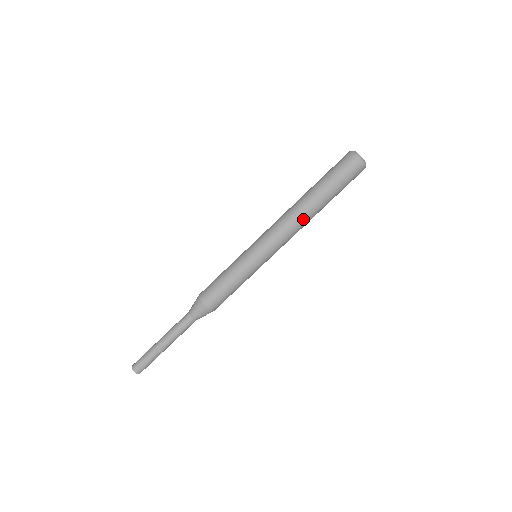
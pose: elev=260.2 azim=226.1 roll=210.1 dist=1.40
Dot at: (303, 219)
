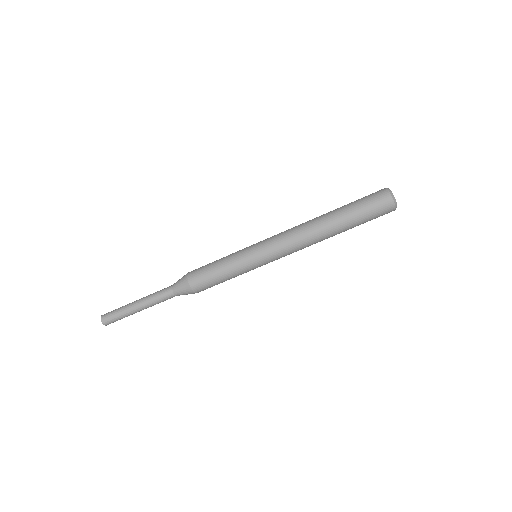
Dot at: (314, 236)
